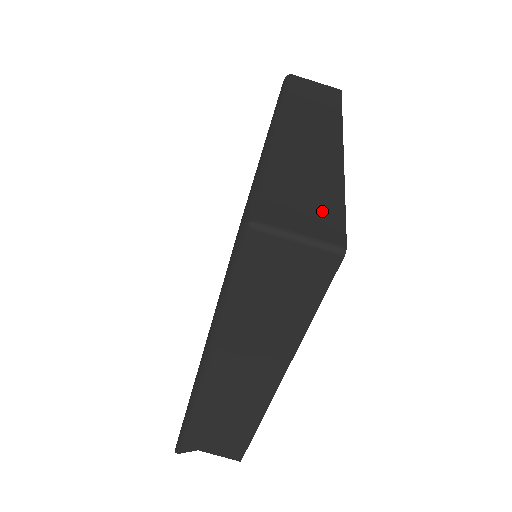
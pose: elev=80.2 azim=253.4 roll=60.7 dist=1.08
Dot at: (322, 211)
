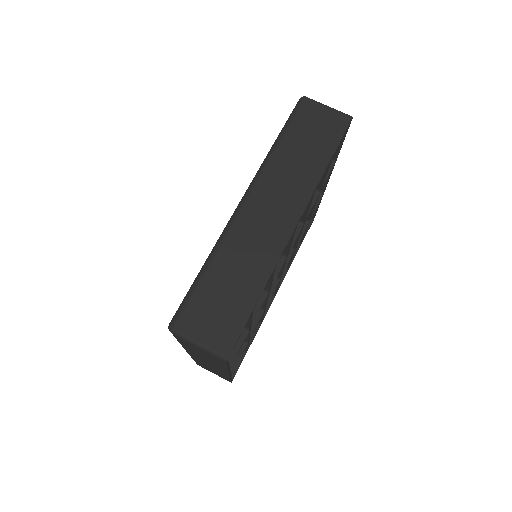
Dot at: (229, 318)
